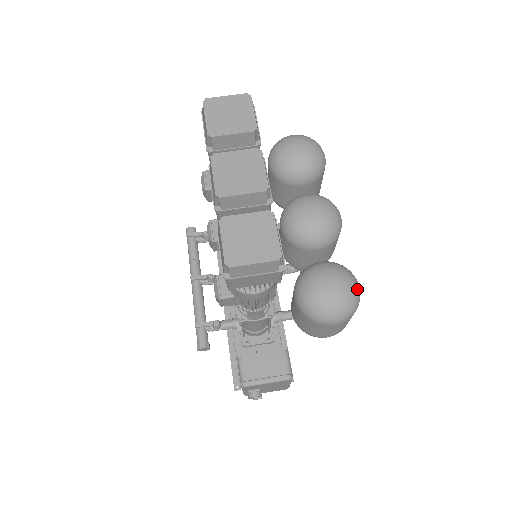
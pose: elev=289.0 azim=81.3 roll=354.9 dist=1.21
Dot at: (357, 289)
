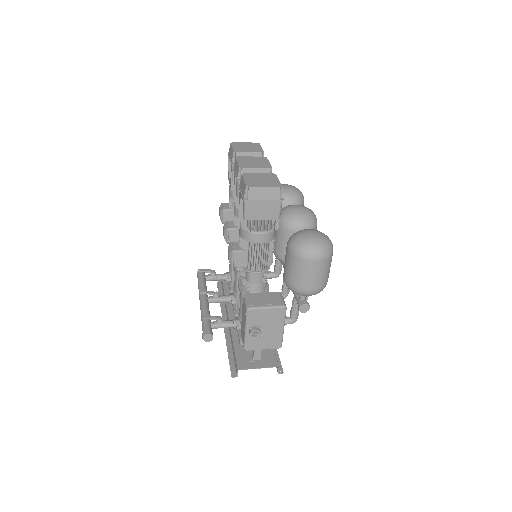
Dot at: (330, 241)
